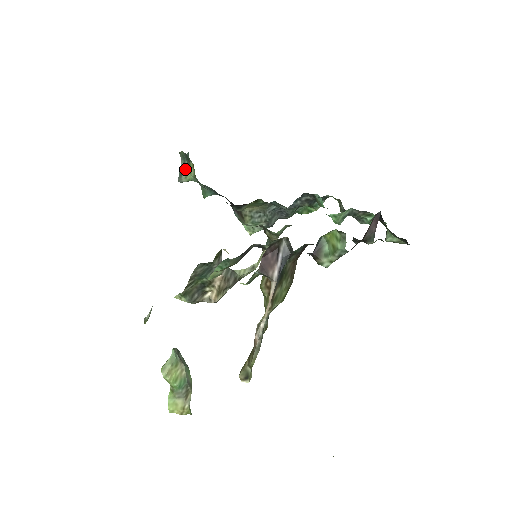
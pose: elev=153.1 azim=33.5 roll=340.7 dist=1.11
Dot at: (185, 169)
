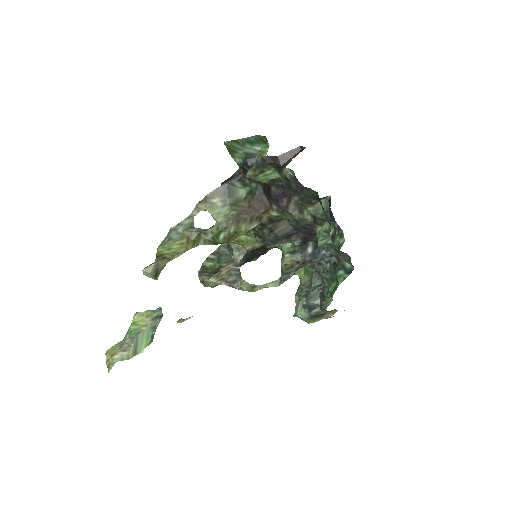
Dot at: occluded
